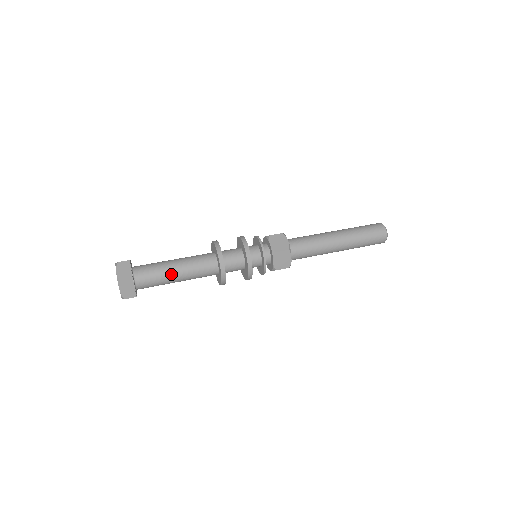
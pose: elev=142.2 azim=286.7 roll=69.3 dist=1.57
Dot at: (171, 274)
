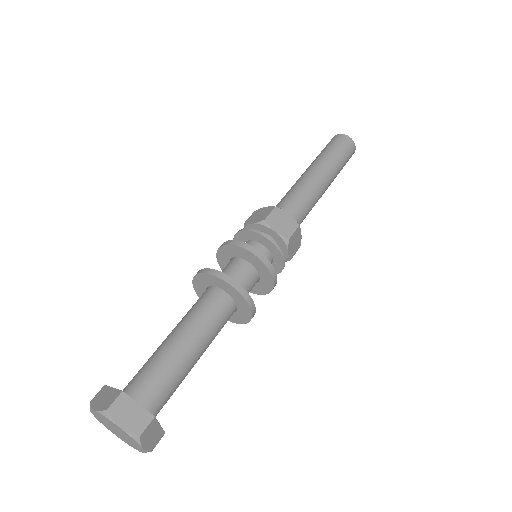
Dot at: (175, 349)
